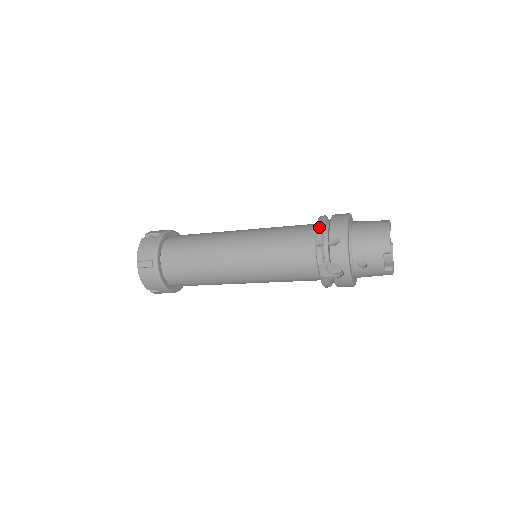
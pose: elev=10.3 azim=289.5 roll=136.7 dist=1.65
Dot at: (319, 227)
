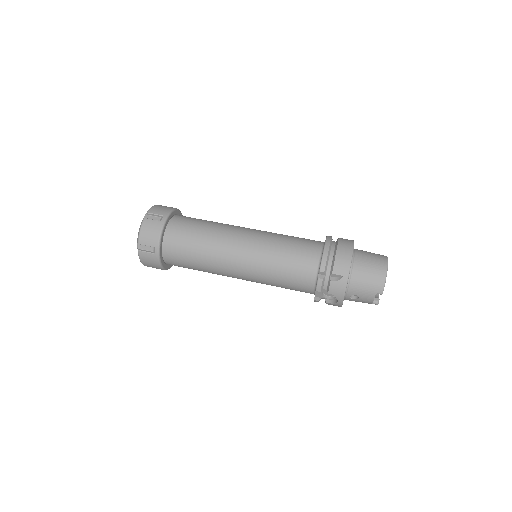
Dot at: (324, 258)
